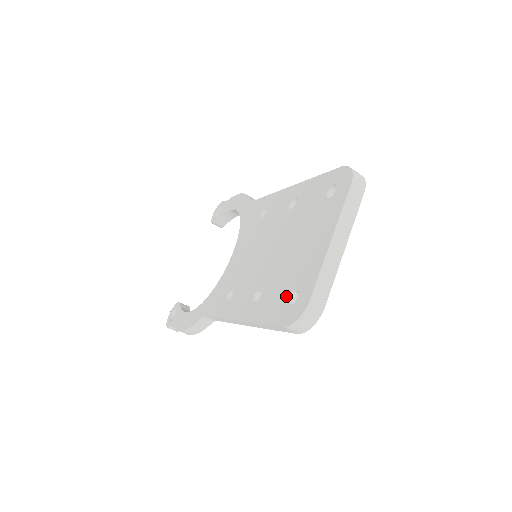
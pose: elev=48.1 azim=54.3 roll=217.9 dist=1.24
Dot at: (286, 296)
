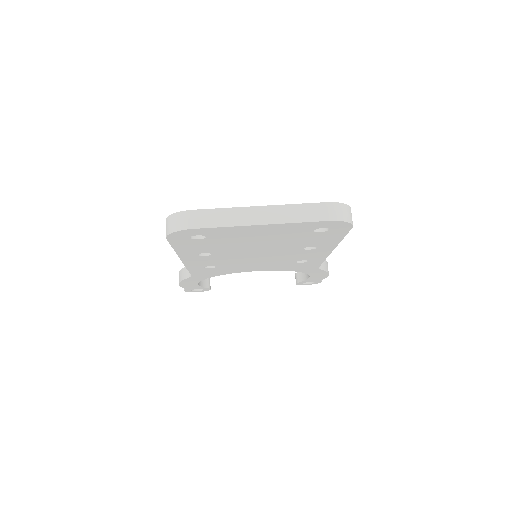
Dot at: occluded
